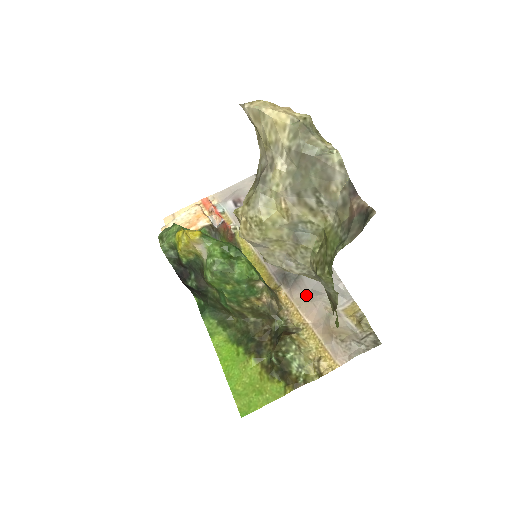
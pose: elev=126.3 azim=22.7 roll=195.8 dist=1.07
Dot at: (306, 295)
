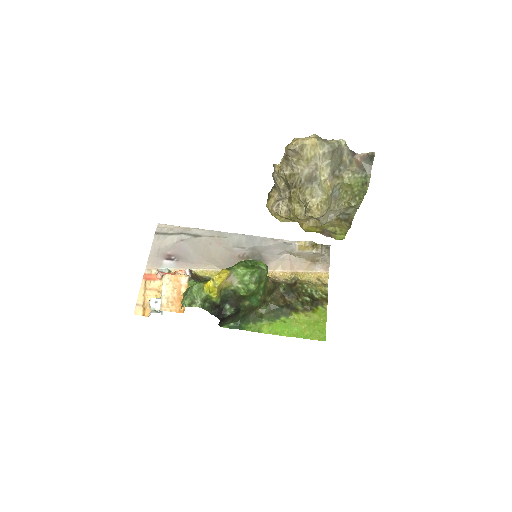
Dot at: (277, 260)
